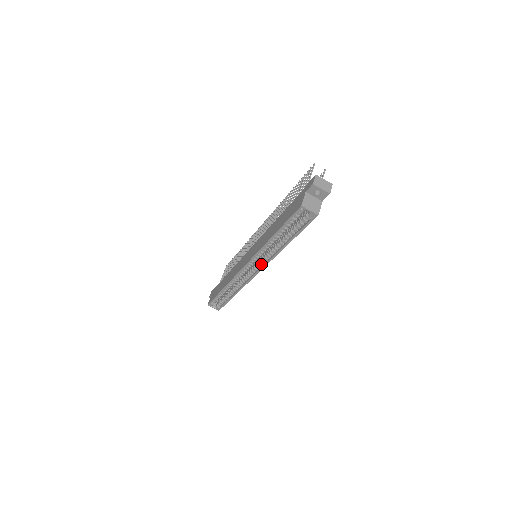
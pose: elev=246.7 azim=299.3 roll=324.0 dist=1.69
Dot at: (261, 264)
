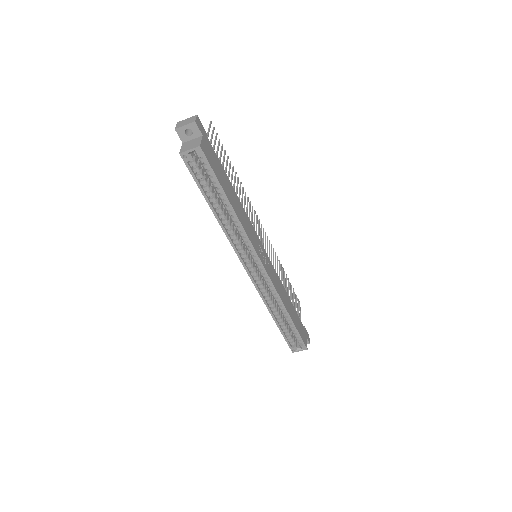
Dot at: (253, 254)
